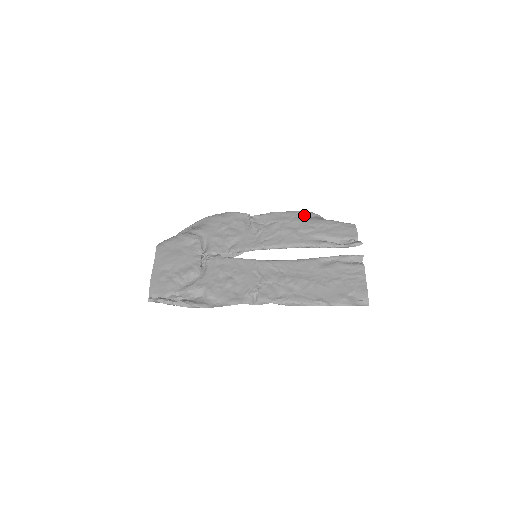
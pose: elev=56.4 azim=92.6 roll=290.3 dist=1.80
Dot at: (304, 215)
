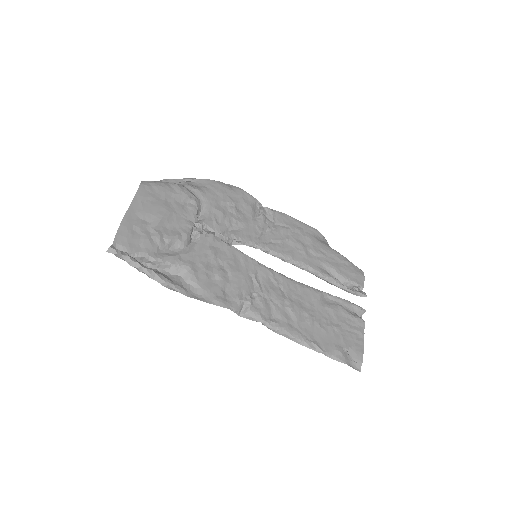
Dot at: (317, 234)
